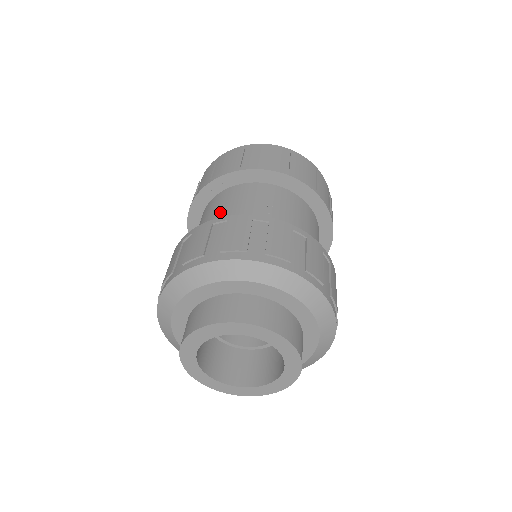
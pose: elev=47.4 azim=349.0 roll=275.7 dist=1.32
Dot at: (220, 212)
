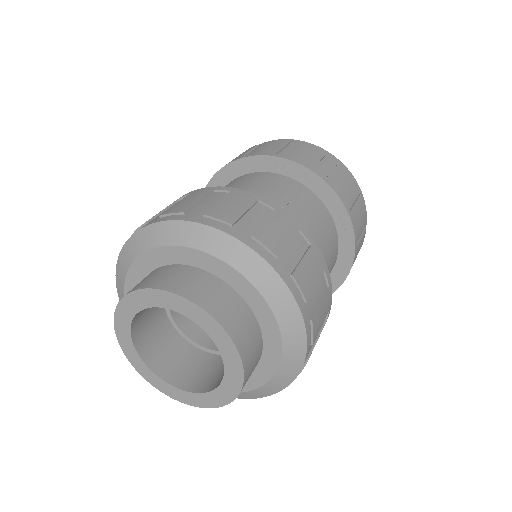
Dot at: occluded
